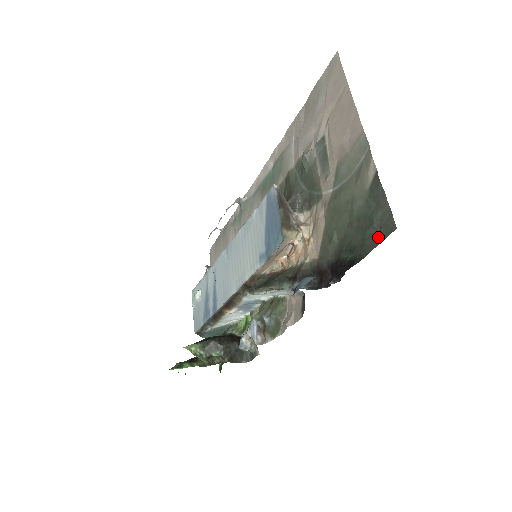
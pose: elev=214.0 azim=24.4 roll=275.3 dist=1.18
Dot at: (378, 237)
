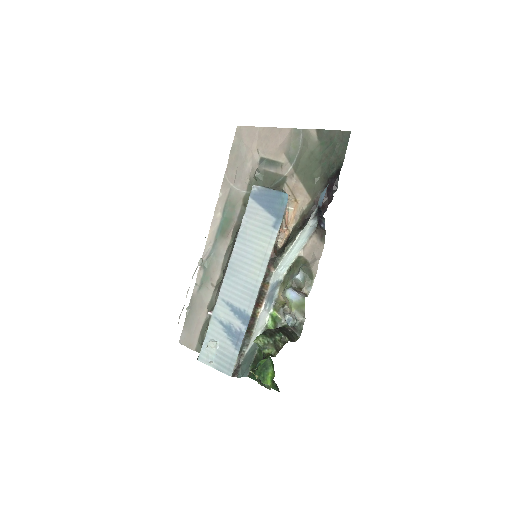
Dot at: (344, 144)
